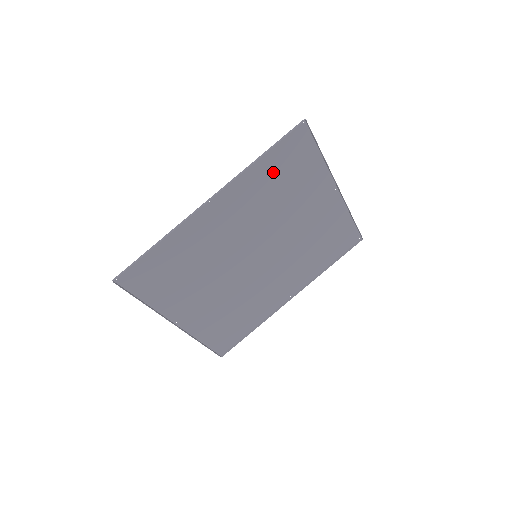
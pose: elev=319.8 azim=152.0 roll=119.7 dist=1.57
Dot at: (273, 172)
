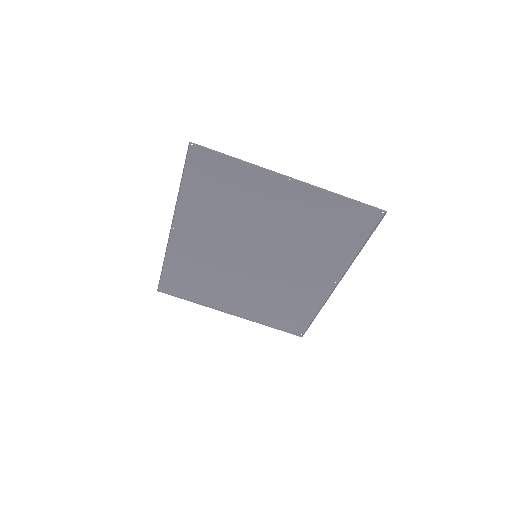
Dot at: (204, 191)
